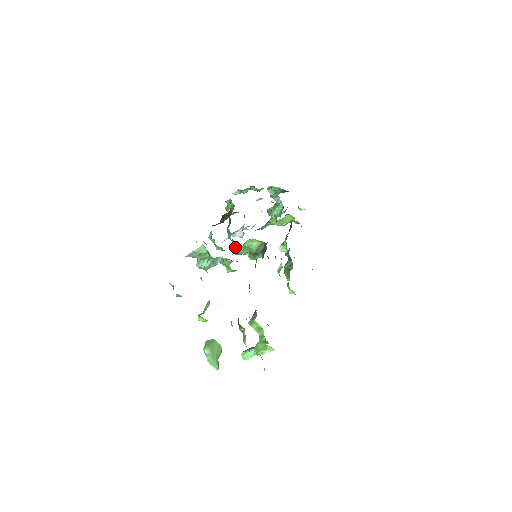
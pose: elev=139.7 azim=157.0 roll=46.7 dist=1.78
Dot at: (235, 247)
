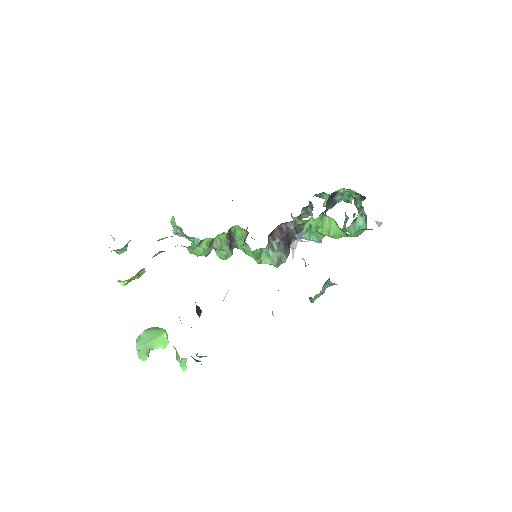
Dot at: occluded
